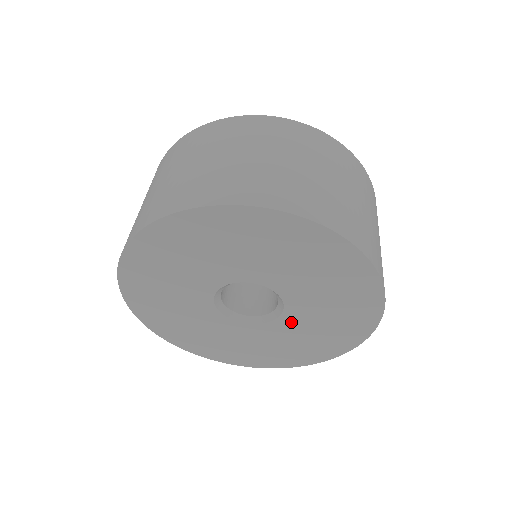
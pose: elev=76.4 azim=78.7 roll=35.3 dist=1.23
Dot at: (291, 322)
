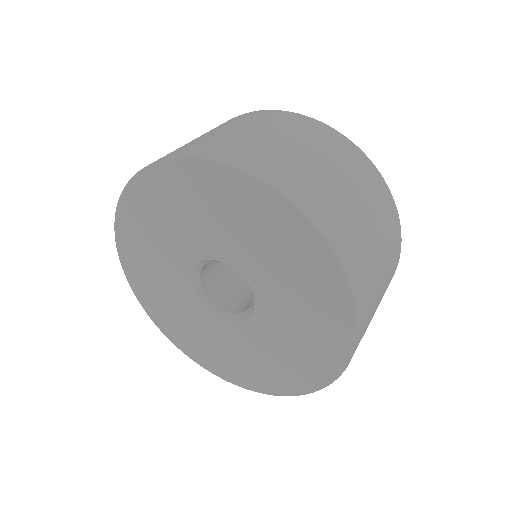
Dot at: (241, 334)
